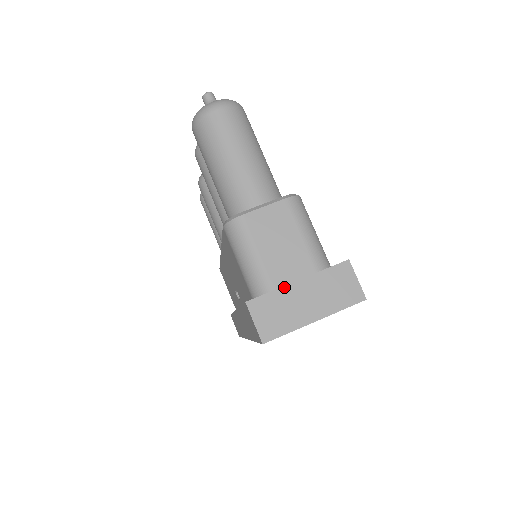
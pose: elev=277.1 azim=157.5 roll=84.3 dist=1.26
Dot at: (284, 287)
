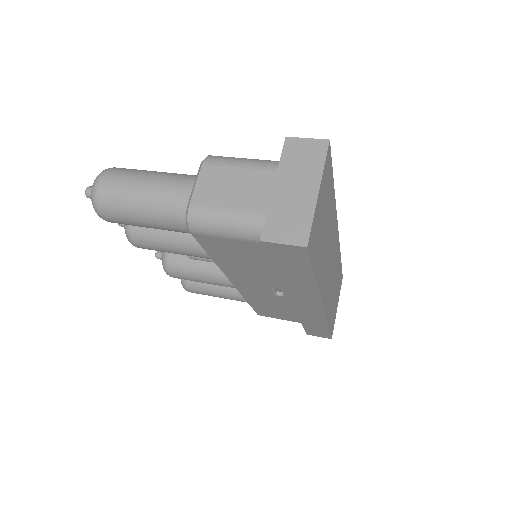
Dot at: (270, 201)
